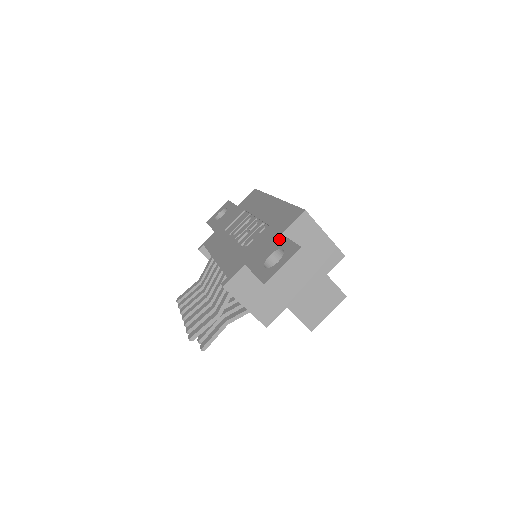
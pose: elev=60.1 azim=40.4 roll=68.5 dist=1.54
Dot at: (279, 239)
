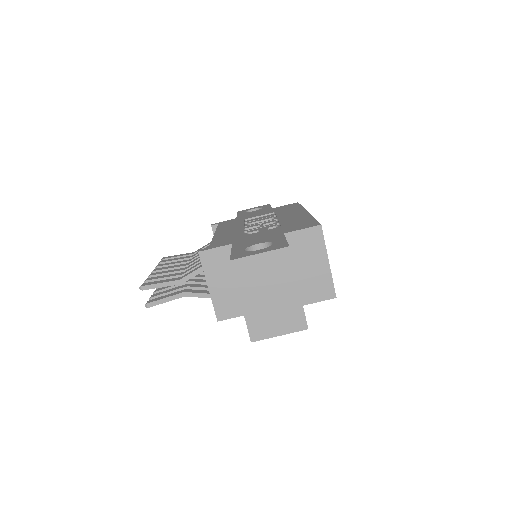
Dot at: (278, 236)
